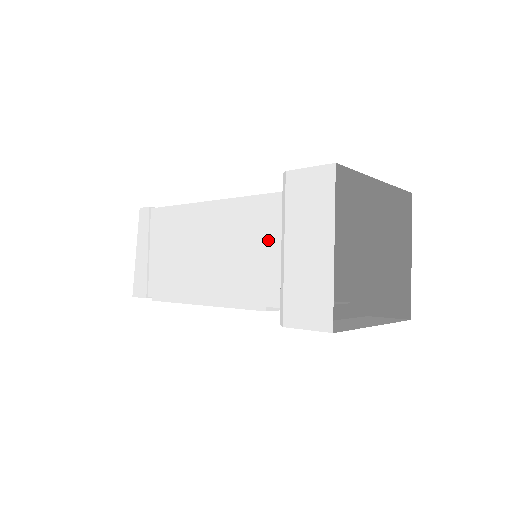
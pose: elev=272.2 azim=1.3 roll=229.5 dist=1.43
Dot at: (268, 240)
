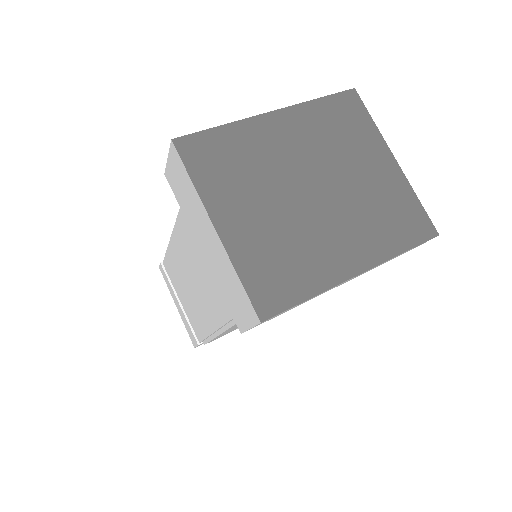
Dot at: occluded
